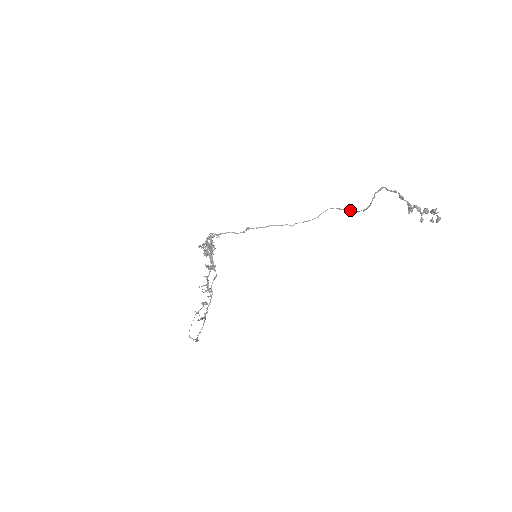
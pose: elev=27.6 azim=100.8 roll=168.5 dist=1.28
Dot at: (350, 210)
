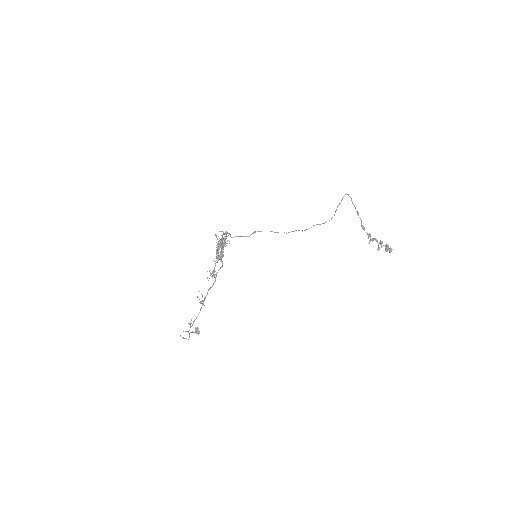
Dot at: occluded
